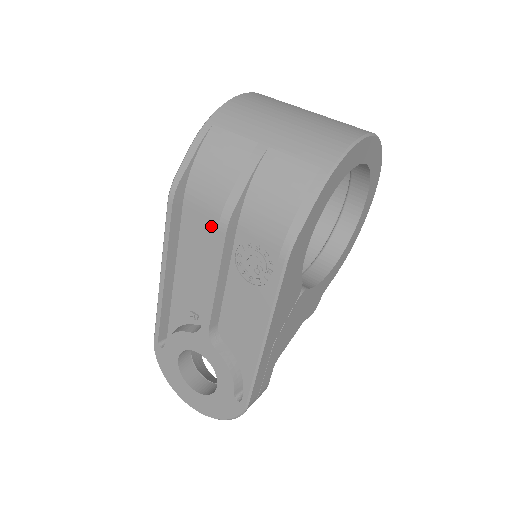
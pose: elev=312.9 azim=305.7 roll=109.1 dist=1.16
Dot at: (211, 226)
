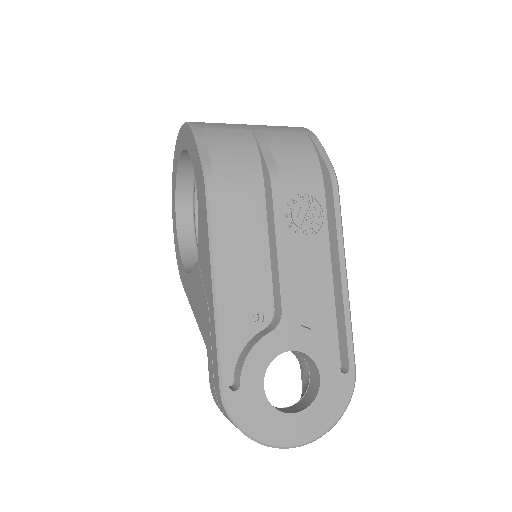
Dot at: (252, 201)
